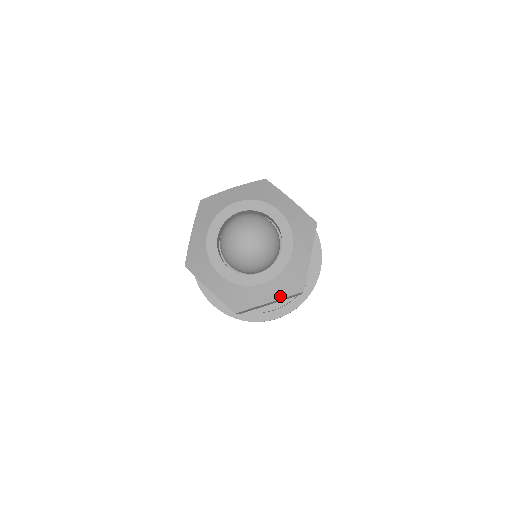
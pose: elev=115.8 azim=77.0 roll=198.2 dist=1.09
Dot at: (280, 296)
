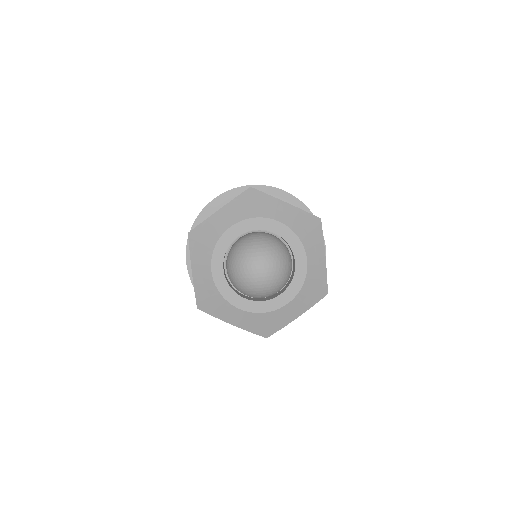
Dot at: (307, 307)
